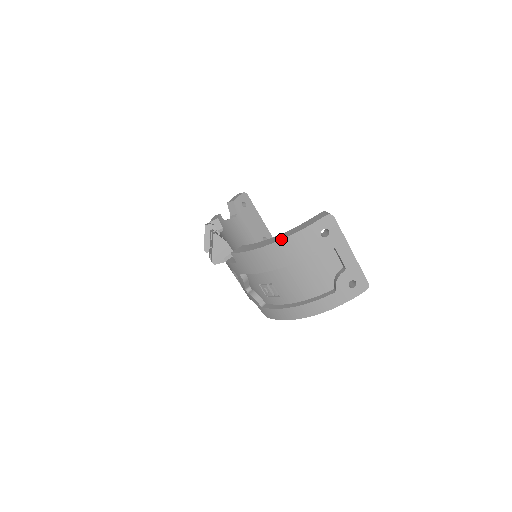
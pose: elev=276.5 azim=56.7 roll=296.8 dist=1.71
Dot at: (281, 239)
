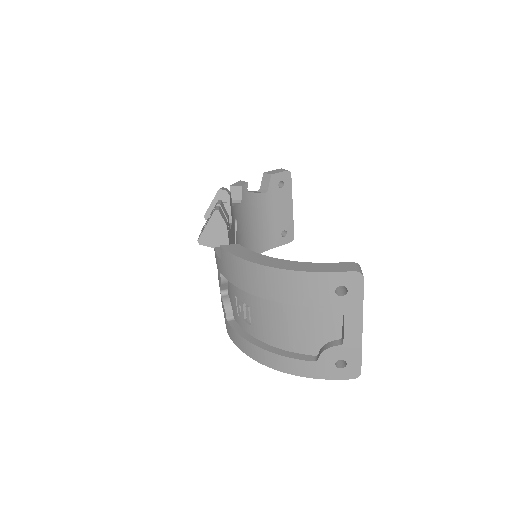
Dot at: (283, 268)
